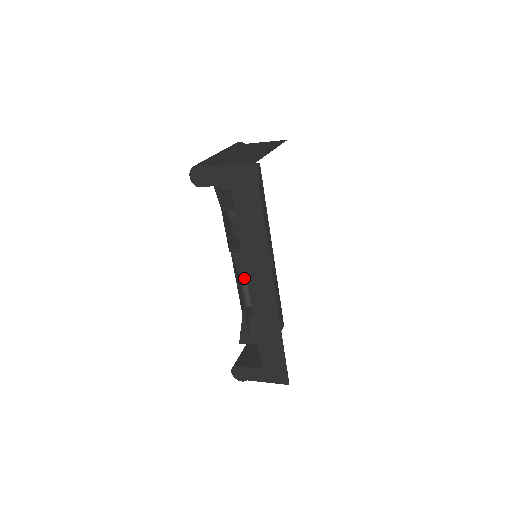
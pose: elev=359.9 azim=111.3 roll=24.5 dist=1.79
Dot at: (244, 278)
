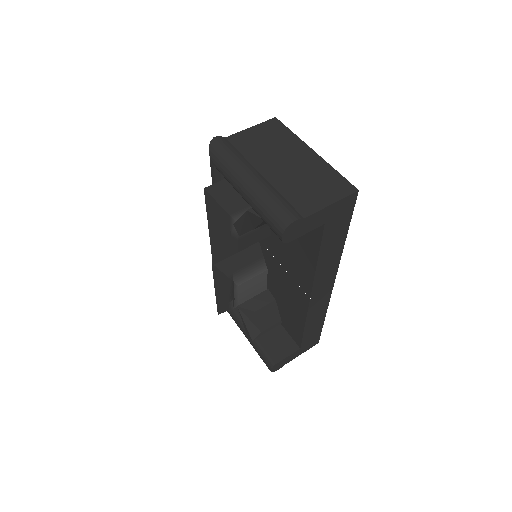
Dot at: (238, 281)
